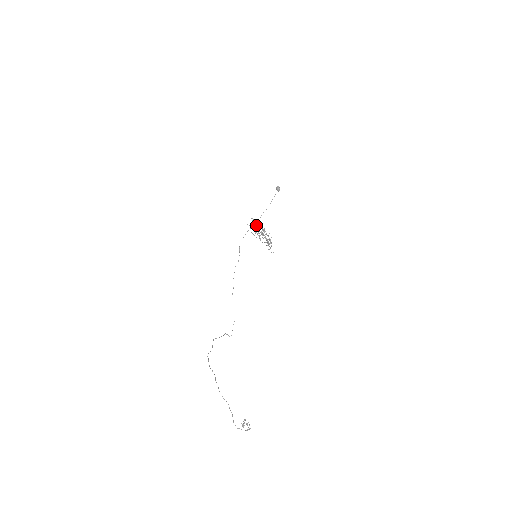
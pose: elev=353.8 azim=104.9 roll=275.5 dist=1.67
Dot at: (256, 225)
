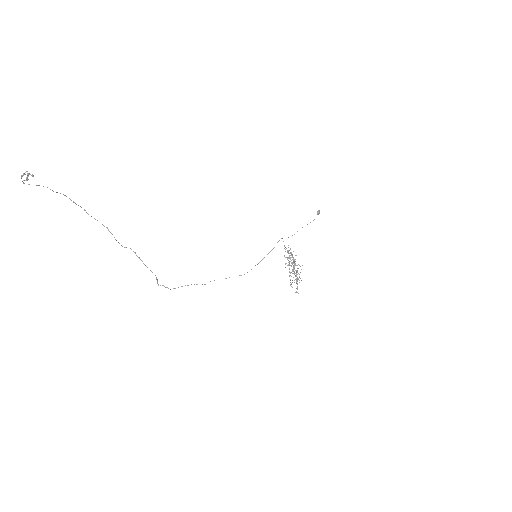
Dot at: (292, 257)
